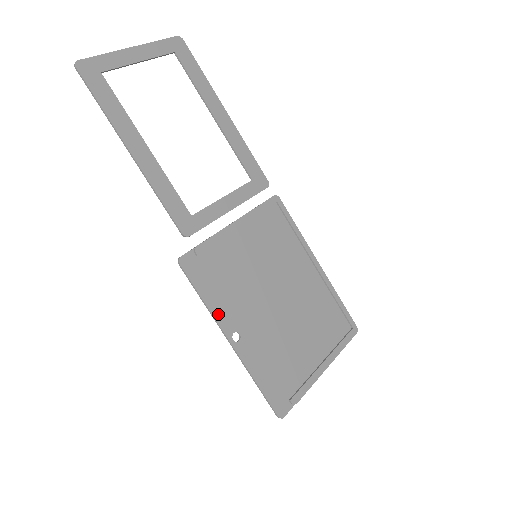
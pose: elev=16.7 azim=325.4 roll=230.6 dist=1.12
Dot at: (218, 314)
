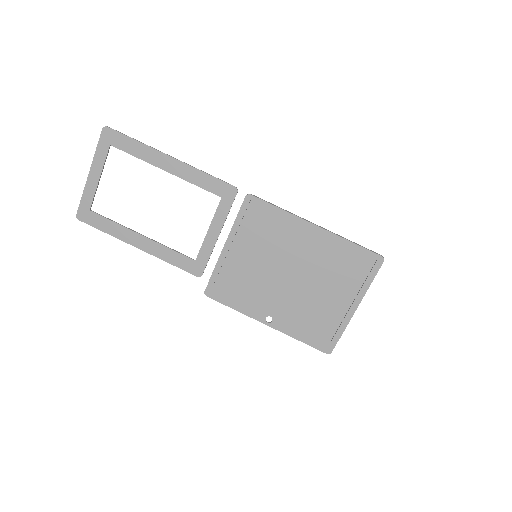
Dot at: (248, 312)
